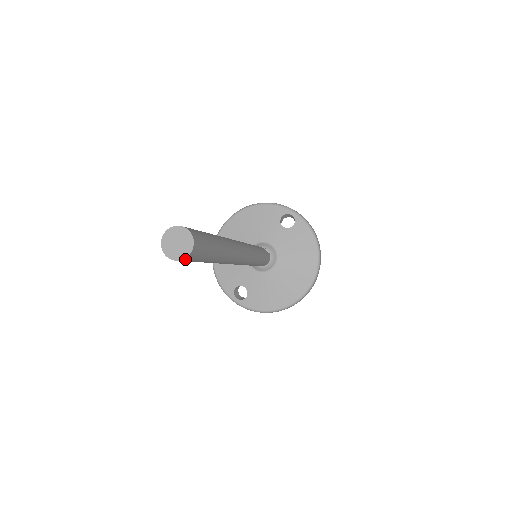
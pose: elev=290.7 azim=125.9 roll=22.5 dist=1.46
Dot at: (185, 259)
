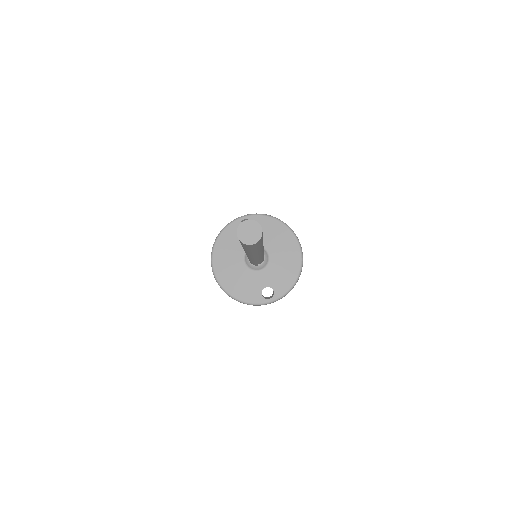
Dot at: occluded
